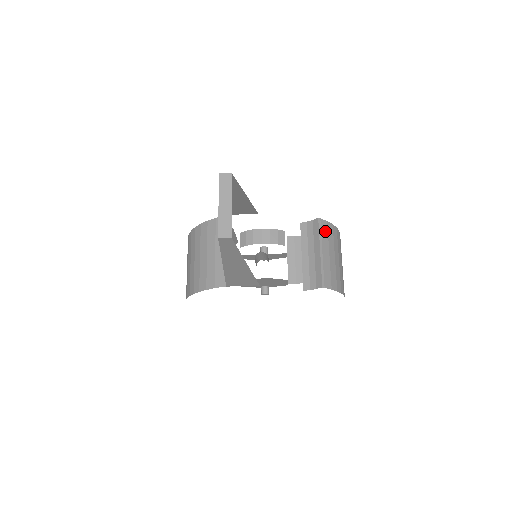
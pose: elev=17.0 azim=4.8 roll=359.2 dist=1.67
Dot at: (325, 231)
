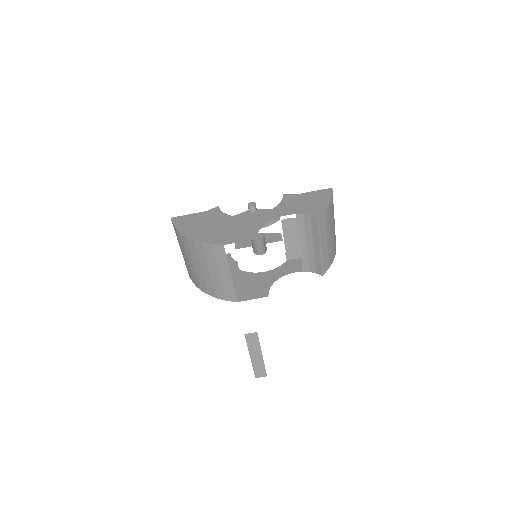
Dot at: (323, 223)
